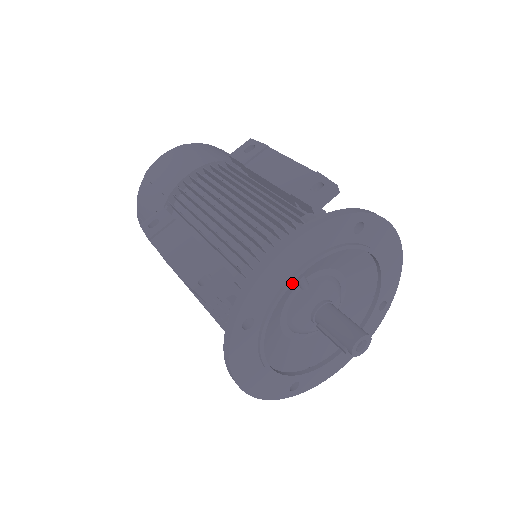
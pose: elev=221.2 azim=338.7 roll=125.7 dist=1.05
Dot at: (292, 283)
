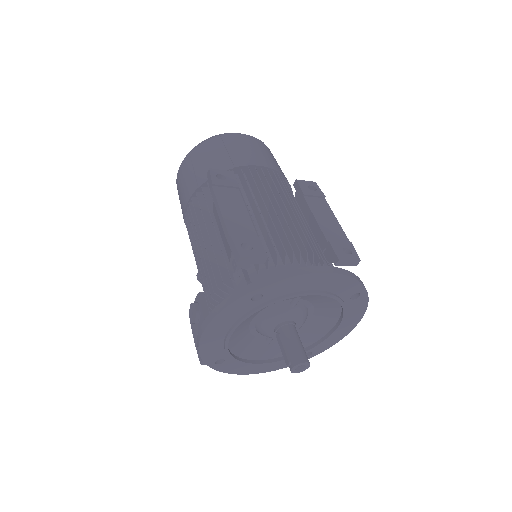
Dot at: occluded
